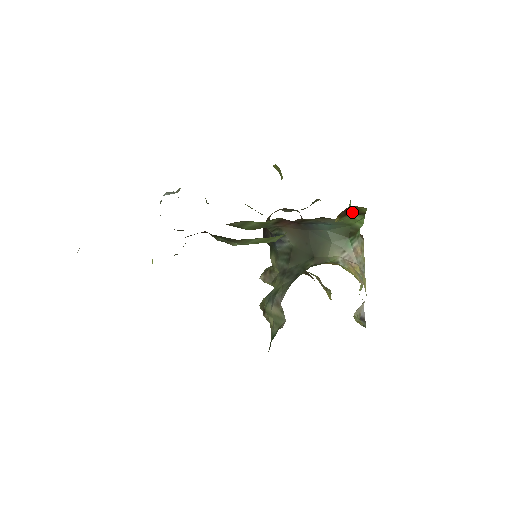
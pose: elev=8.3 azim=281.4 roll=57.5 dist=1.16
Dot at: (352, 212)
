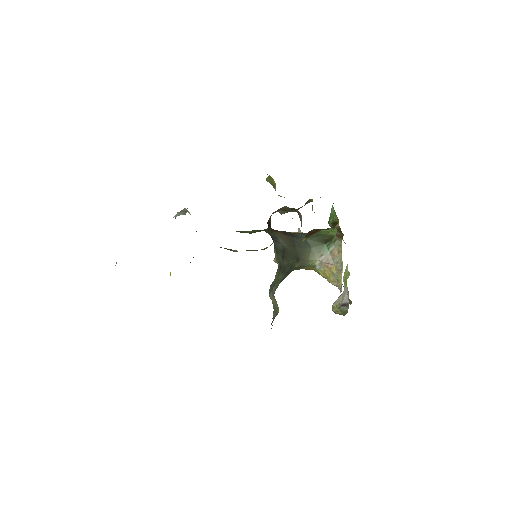
Dot at: (318, 230)
